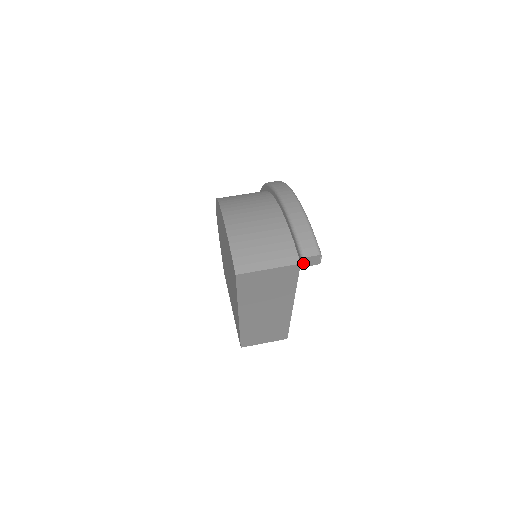
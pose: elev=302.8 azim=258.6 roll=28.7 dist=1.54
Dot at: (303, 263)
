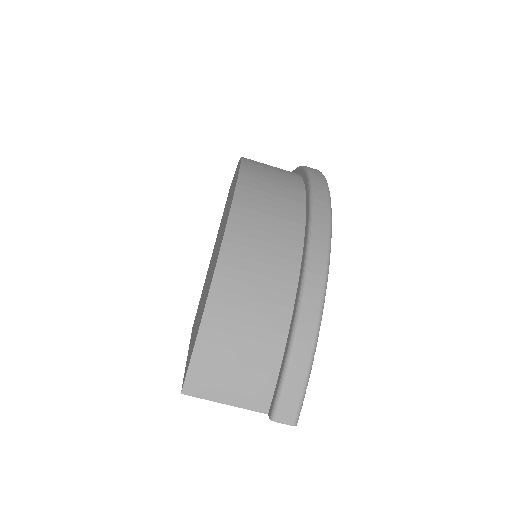
Dot at: occluded
